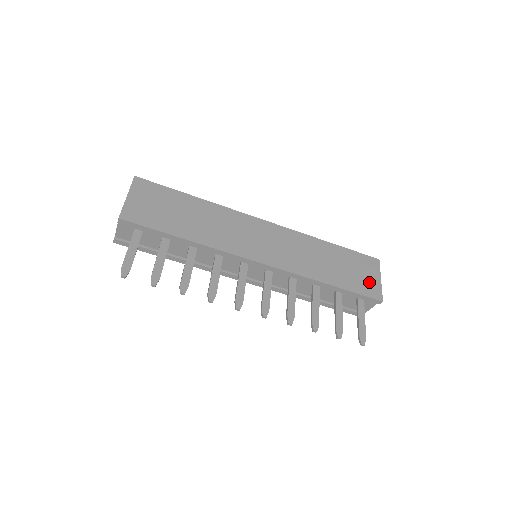
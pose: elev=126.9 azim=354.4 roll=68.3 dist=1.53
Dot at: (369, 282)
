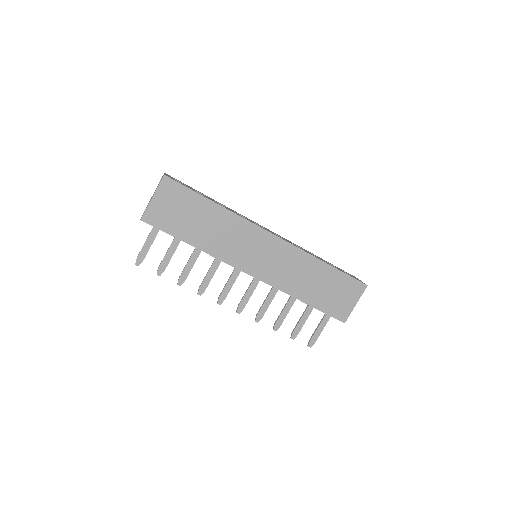
Dot at: (343, 305)
